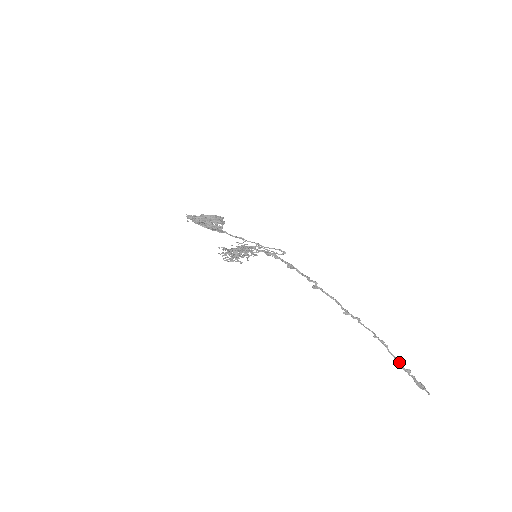
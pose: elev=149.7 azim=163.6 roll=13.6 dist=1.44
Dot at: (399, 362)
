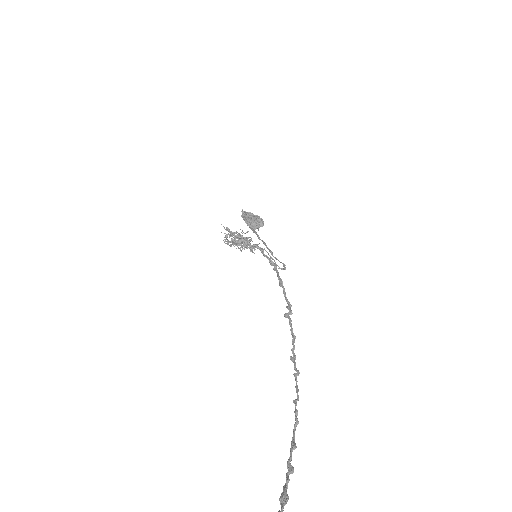
Dot at: (291, 450)
